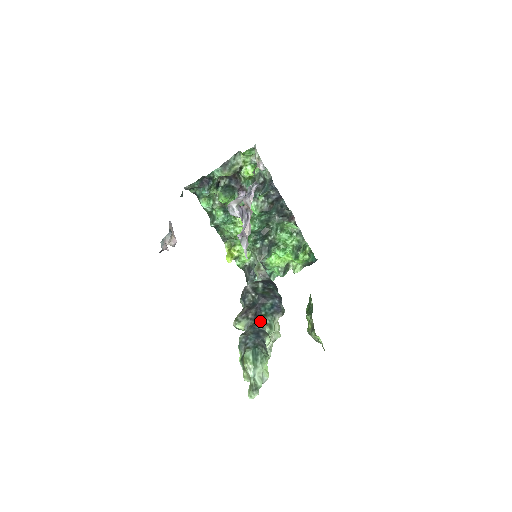
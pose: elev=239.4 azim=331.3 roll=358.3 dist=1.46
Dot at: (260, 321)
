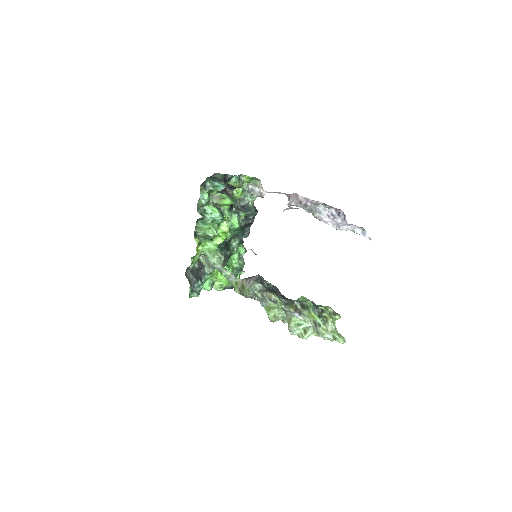
Dot at: occluded
